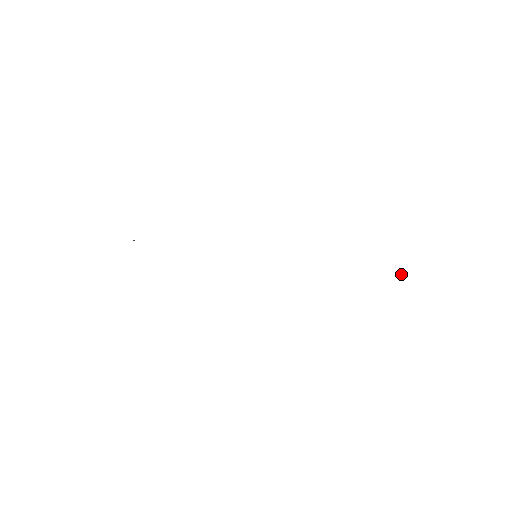
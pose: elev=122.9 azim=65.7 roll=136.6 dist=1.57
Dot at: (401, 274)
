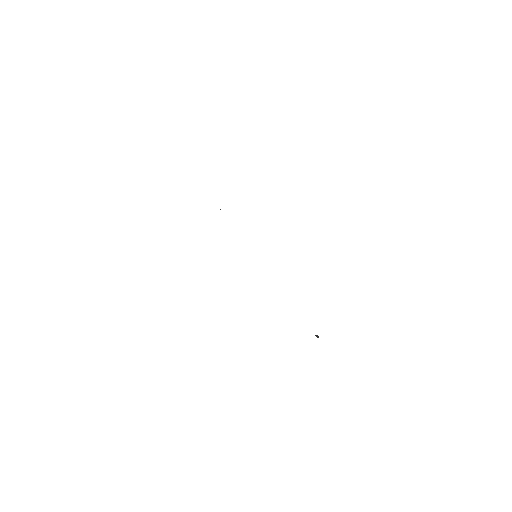
Dot at: (316, 335)
